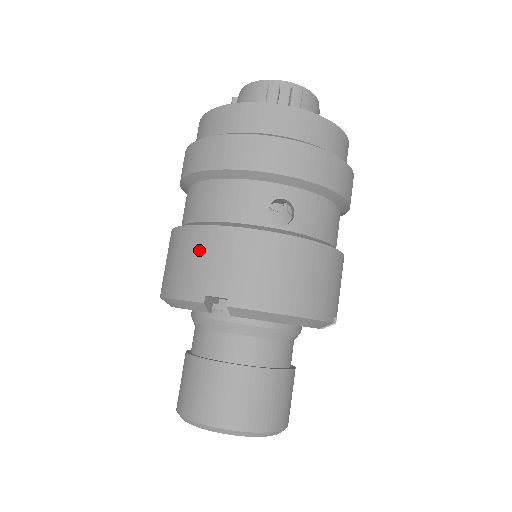
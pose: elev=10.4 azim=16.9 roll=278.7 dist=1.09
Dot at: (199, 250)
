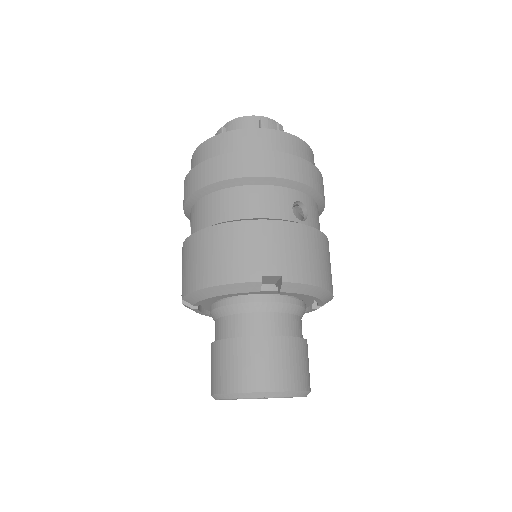
Dot at: (247, 240)
